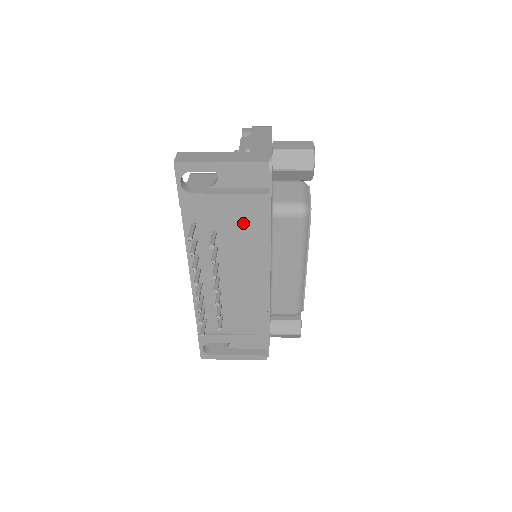
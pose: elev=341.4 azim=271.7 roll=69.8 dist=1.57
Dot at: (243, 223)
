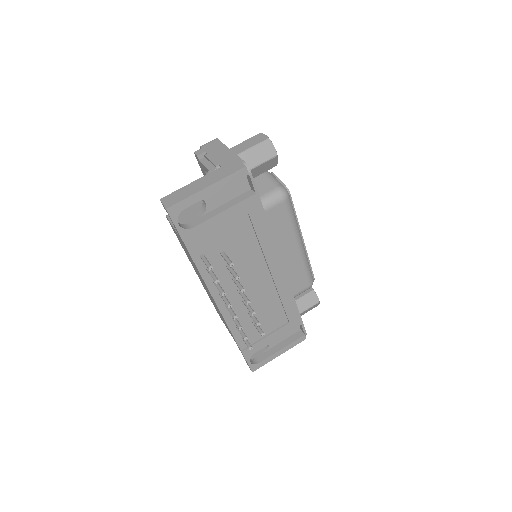
Dot at: (243, 231)
